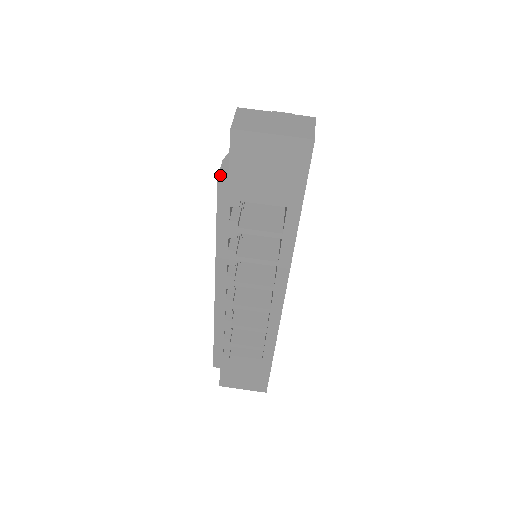
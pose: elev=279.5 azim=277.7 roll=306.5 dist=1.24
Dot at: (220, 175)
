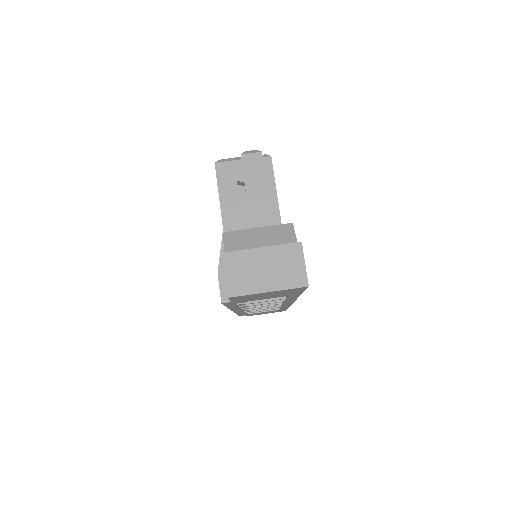
Dot at: (223, 299)
